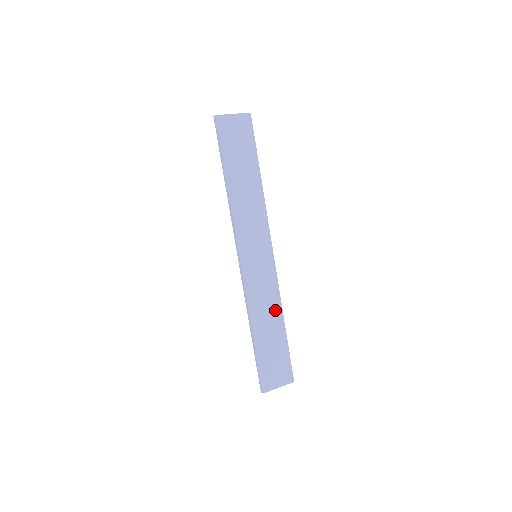
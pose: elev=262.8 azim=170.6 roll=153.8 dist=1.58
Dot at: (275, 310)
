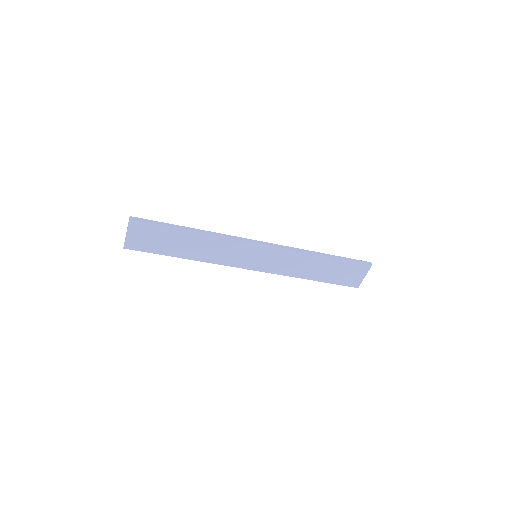
Dot at: (308, 259)
